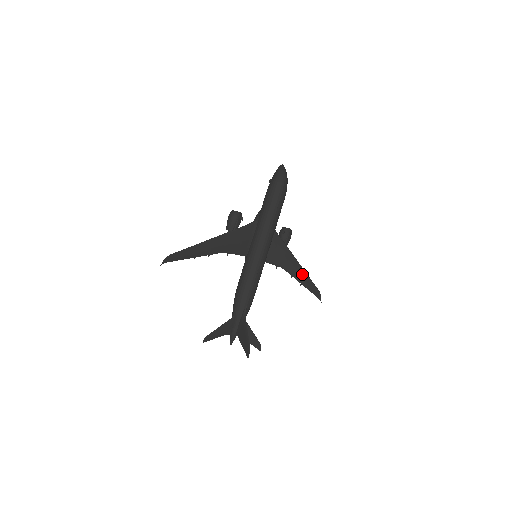
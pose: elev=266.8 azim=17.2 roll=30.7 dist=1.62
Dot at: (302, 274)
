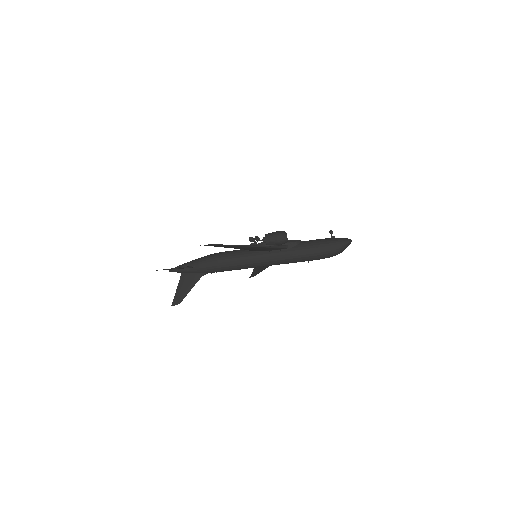
Dot at: (262, 268)
